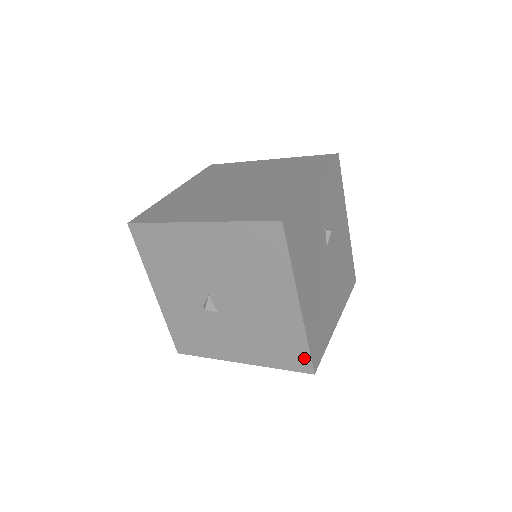
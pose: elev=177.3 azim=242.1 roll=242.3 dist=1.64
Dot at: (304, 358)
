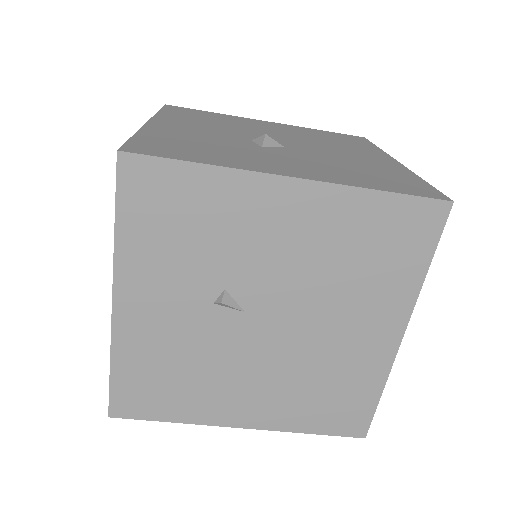
Dot at: occluded
